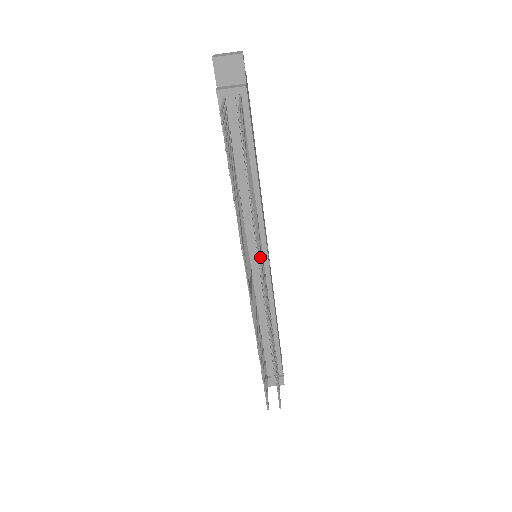
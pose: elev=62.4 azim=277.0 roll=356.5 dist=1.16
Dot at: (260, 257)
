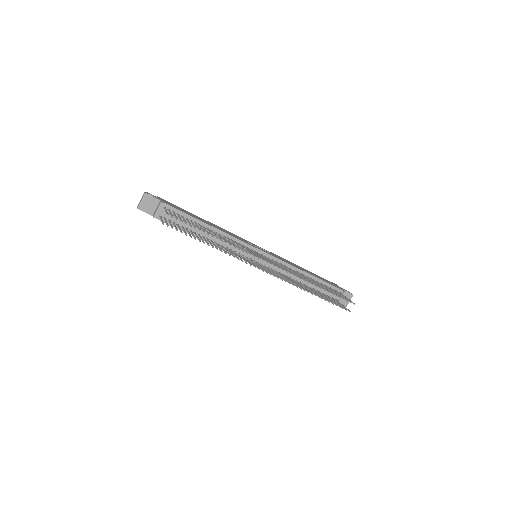
Dot at: (250, 253)
